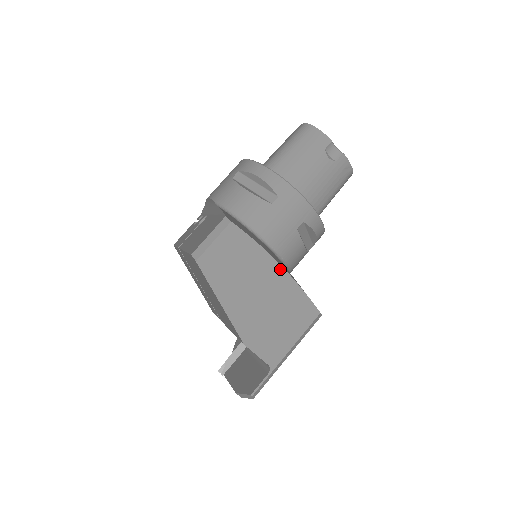
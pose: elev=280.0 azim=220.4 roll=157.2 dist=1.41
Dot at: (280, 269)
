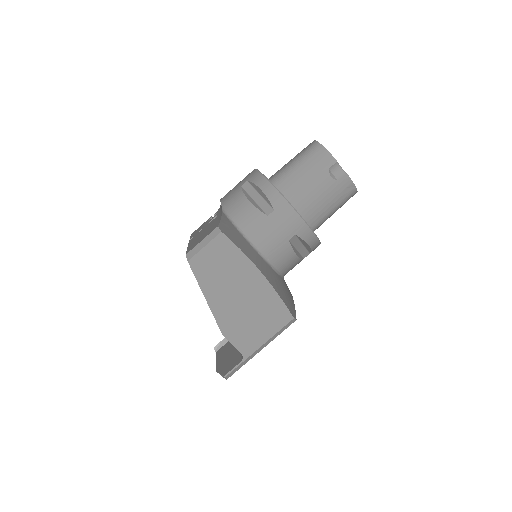
Dot at: (261, 276)
